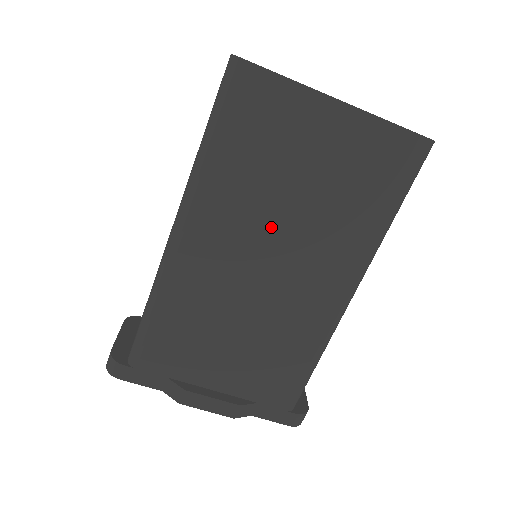
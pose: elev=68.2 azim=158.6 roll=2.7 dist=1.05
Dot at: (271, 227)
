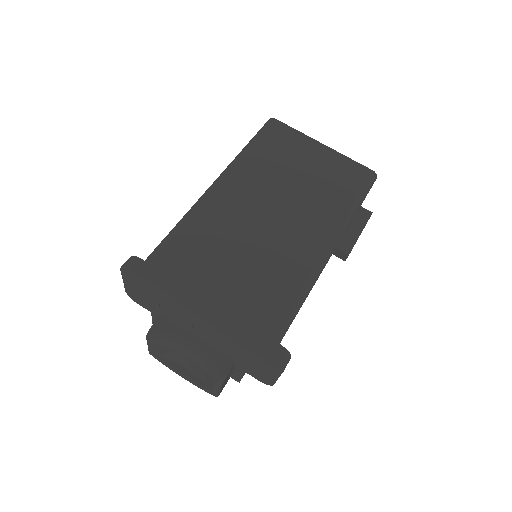
Dot at: (279, 191)
